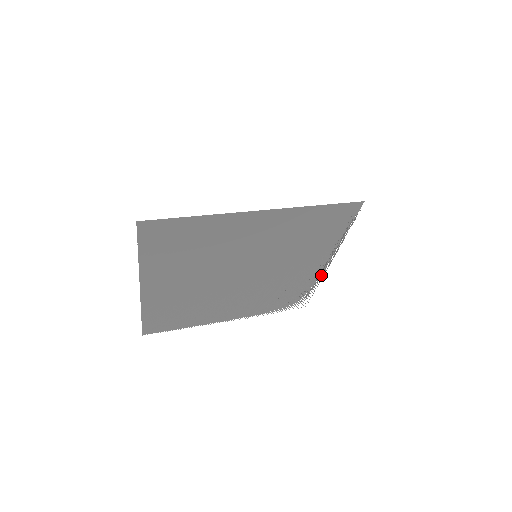
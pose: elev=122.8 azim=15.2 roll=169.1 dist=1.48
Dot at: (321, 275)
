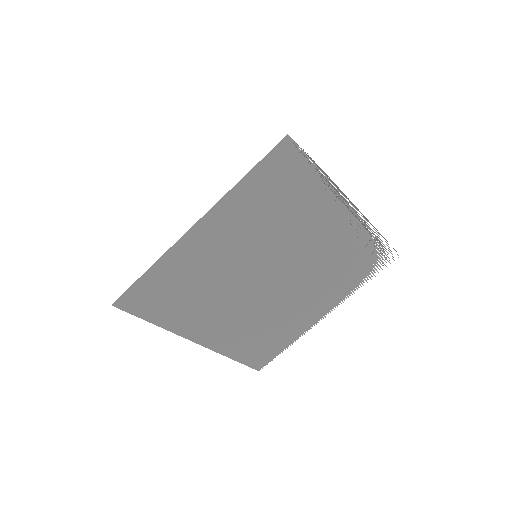
Dot at: (363, 220)
